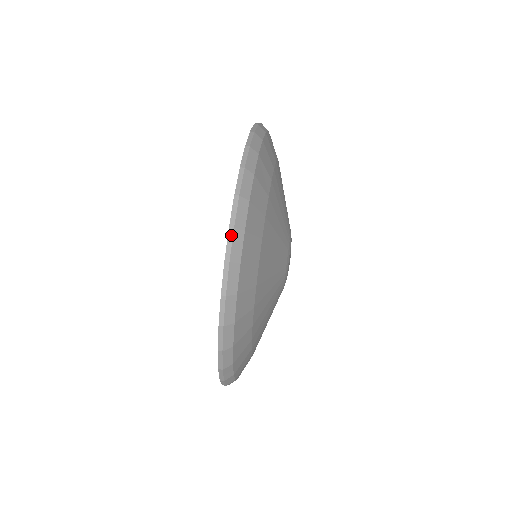
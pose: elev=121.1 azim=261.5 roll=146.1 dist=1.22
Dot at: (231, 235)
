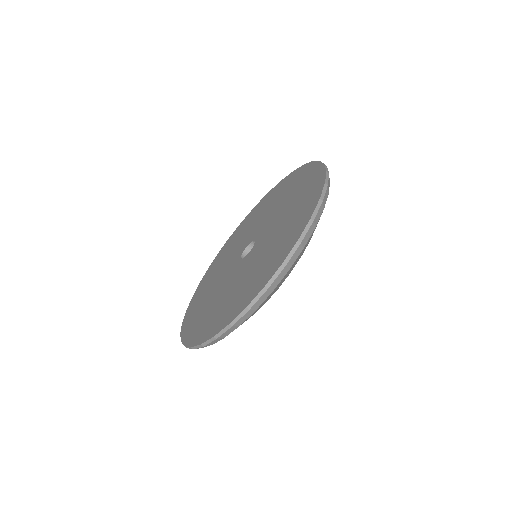
Dot at: (262, 293)
